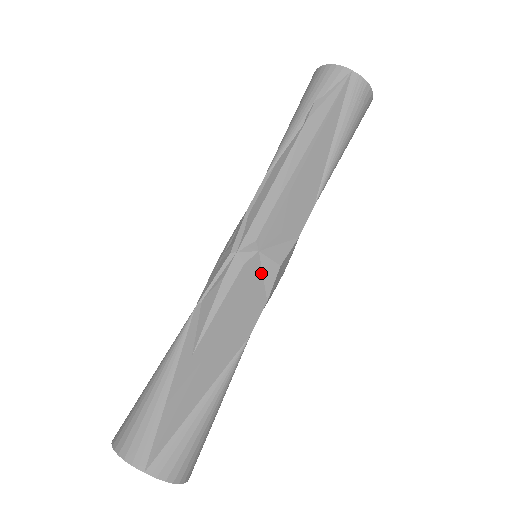
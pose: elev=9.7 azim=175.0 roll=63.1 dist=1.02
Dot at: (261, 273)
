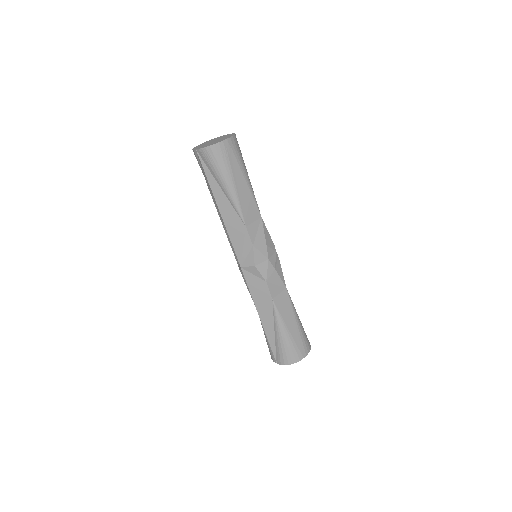
Dot at: (251, 274)
